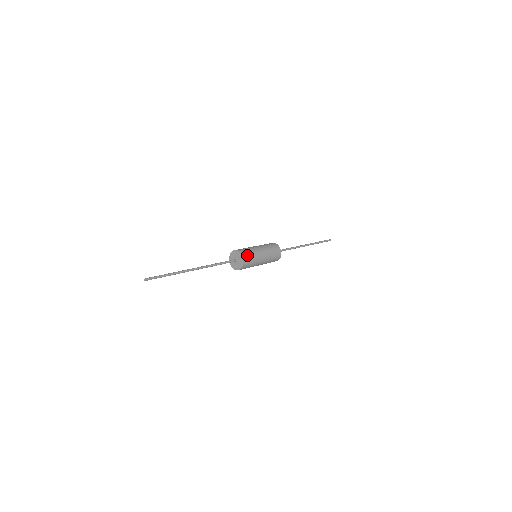
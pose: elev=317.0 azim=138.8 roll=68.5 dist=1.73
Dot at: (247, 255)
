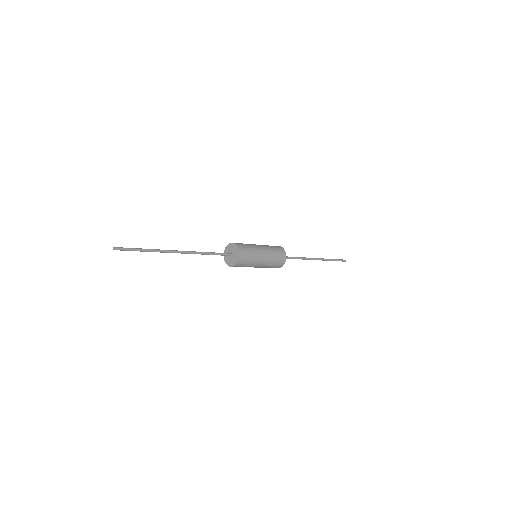
Dot at: (245, 251)
